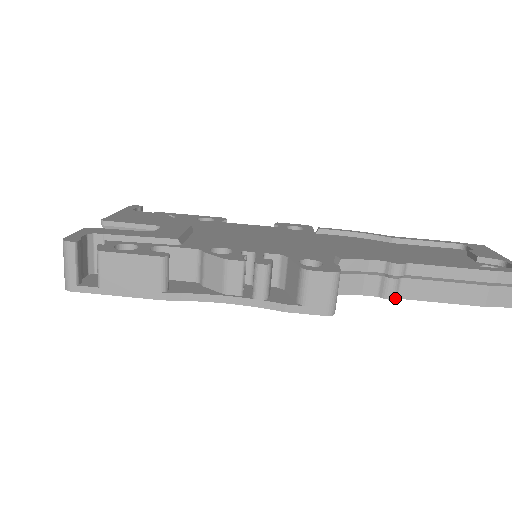
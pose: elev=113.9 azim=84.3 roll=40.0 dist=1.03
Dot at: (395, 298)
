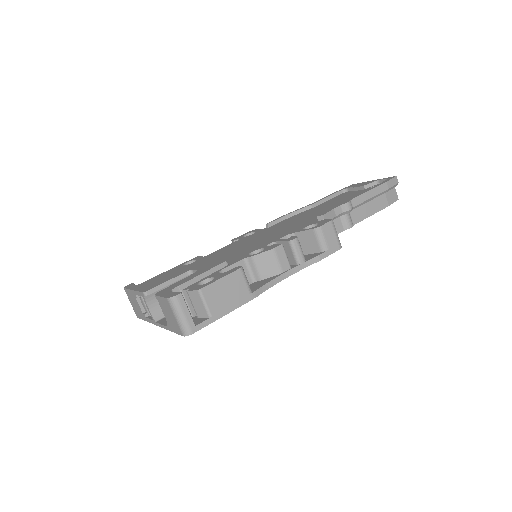
Dot at: (353, 225)
